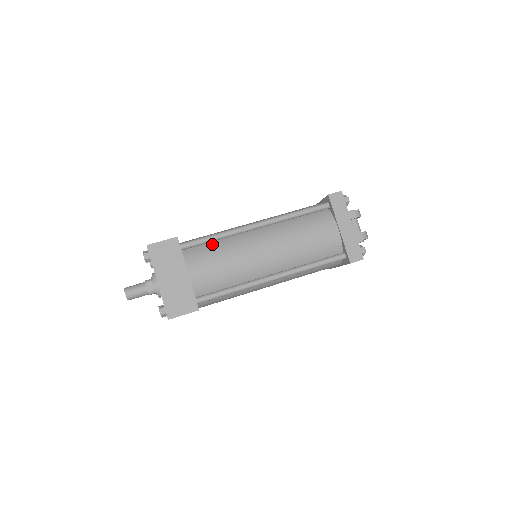
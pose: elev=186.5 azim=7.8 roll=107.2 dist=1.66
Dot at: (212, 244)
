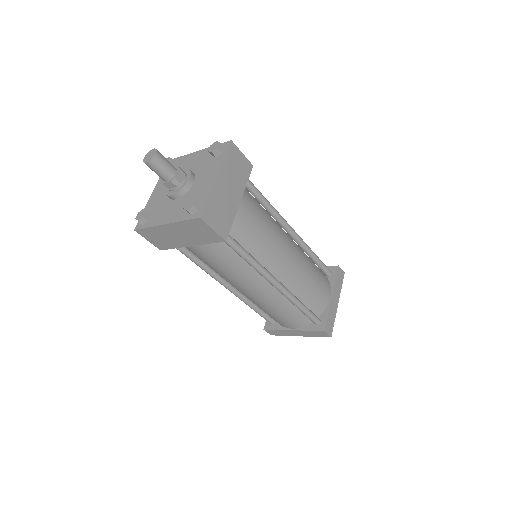
Dot at: occluded
